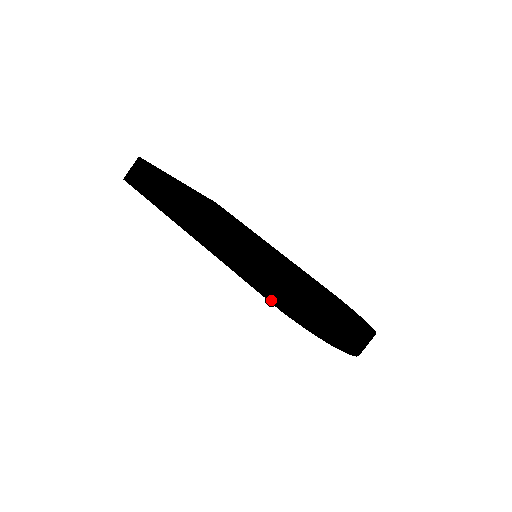
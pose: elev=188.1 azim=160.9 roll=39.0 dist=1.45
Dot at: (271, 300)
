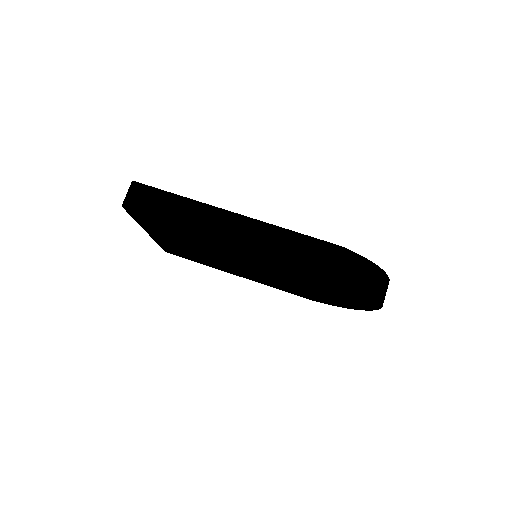
Dot at: (320, 268)
